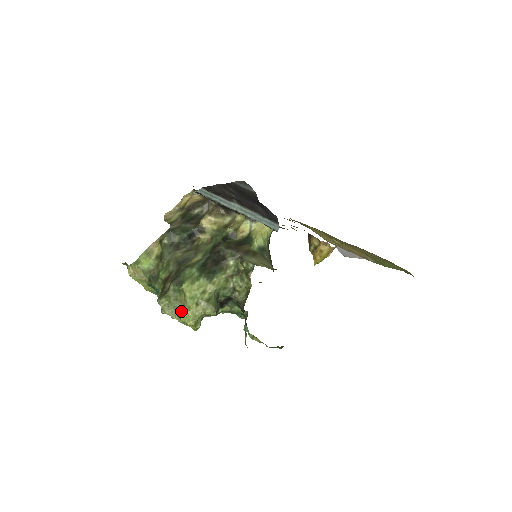
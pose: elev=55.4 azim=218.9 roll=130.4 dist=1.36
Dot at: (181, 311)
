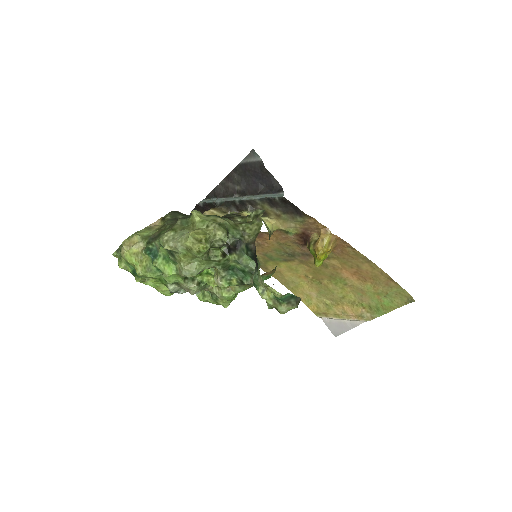
Dot at: (190, 231)
